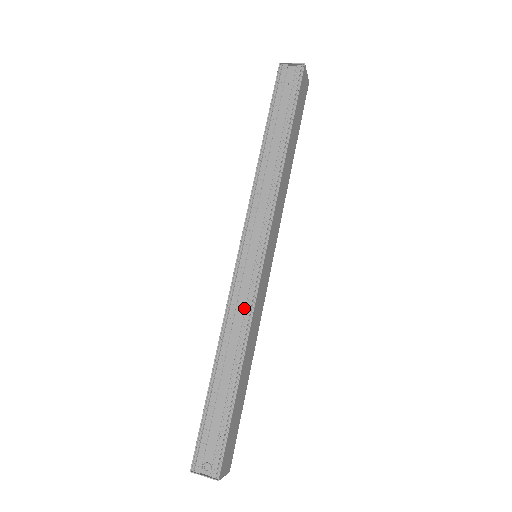
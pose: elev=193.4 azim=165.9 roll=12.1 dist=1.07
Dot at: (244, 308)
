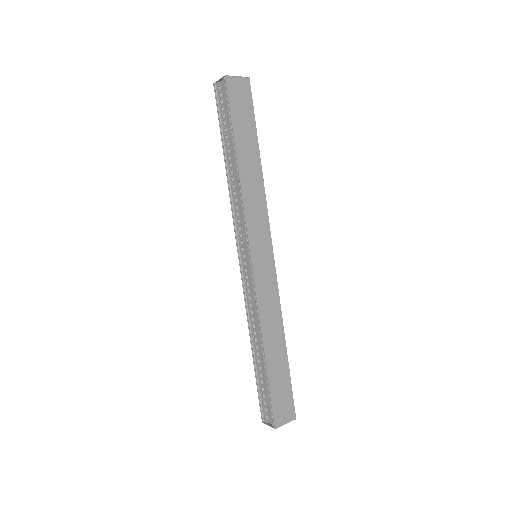
Dot at: (255, 303)
